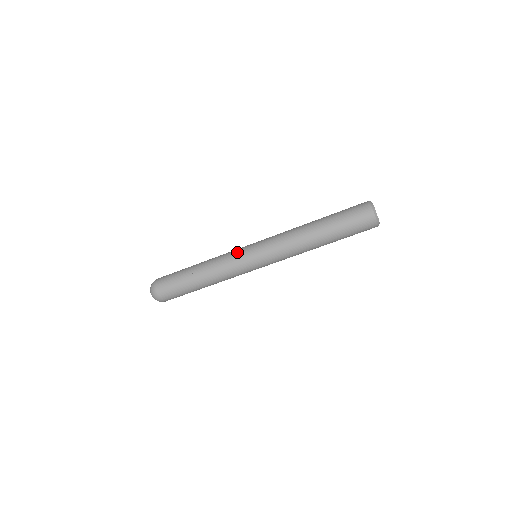
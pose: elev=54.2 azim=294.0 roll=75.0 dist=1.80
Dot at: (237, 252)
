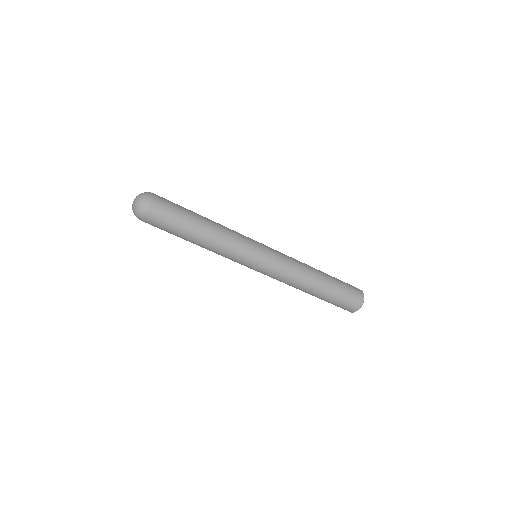
Dot at: (247, 252)
